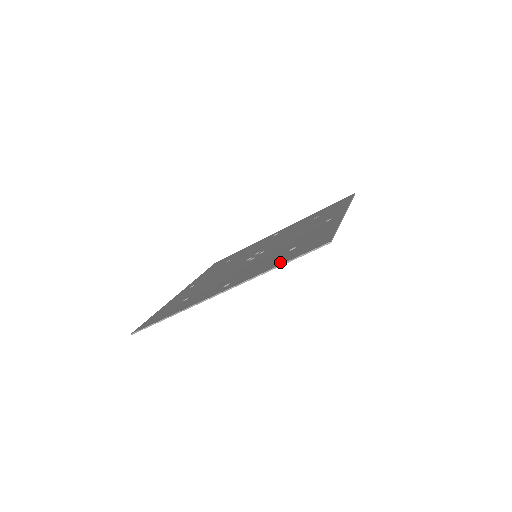
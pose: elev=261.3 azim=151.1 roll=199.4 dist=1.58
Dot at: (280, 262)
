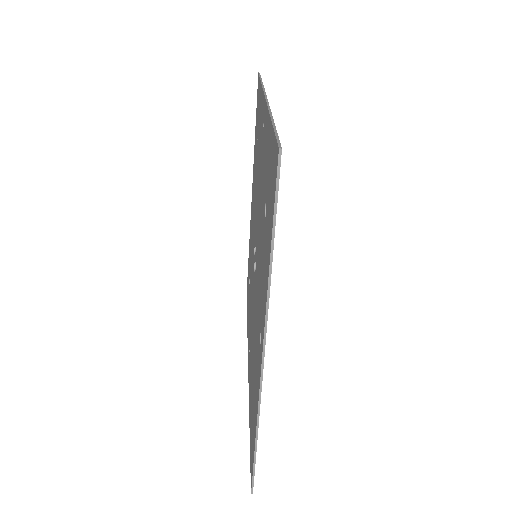
Dot at: (268, 249)
